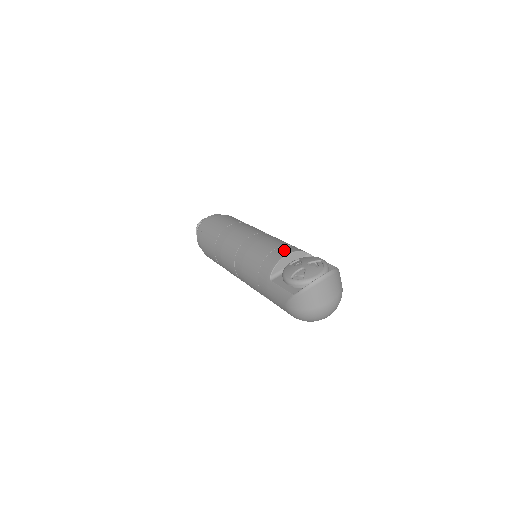
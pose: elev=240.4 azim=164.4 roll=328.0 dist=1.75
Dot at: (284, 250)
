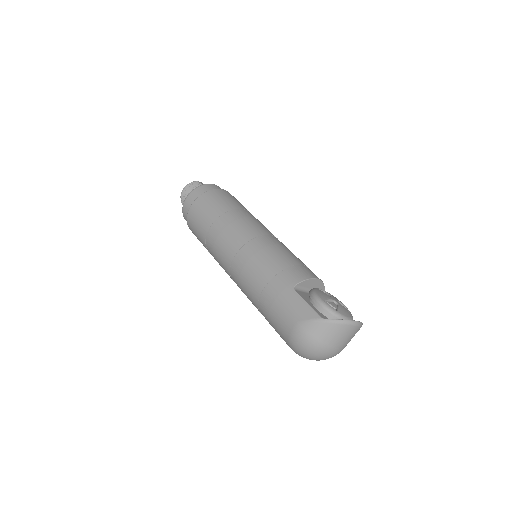
Dot at: occluded
